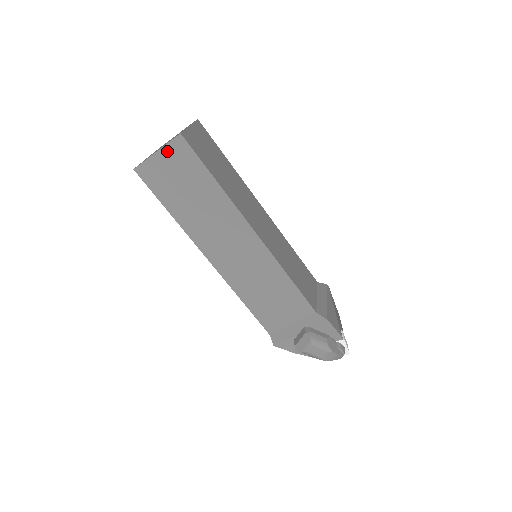
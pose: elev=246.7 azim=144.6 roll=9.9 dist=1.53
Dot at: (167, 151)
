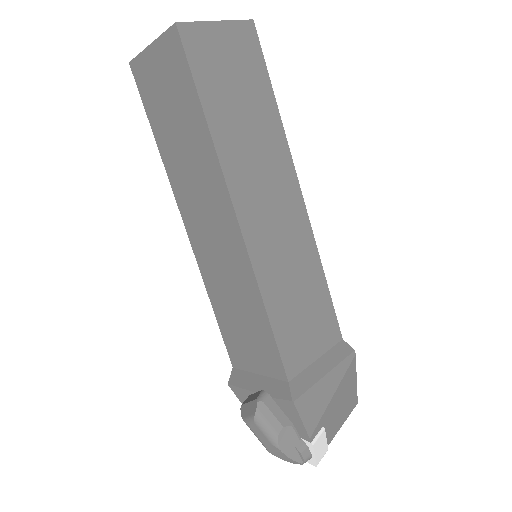
Dot at: (160, 47)
